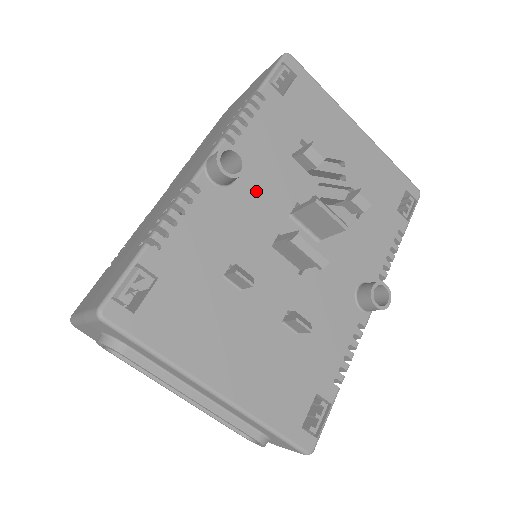
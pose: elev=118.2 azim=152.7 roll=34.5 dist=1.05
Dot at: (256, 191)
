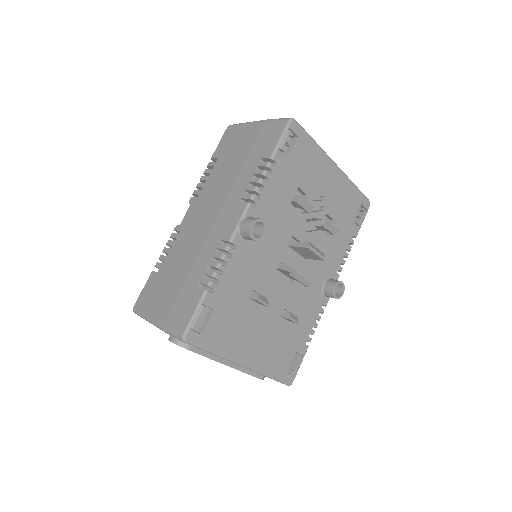
Dot at: (268, 236)
